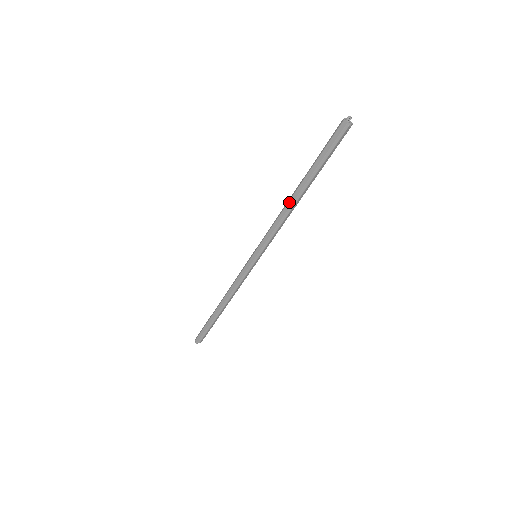
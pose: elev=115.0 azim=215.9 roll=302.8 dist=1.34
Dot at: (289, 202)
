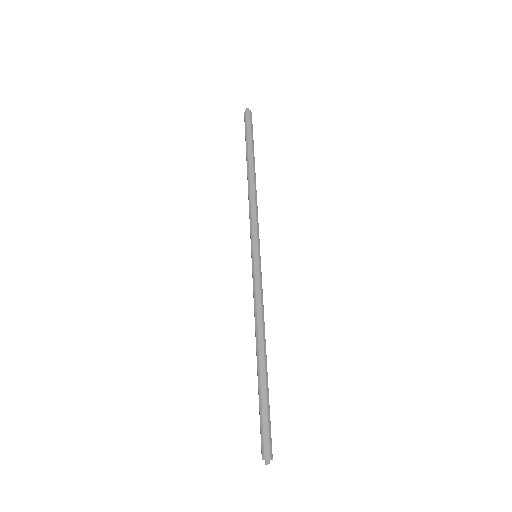
Dot at: (250, 182)
